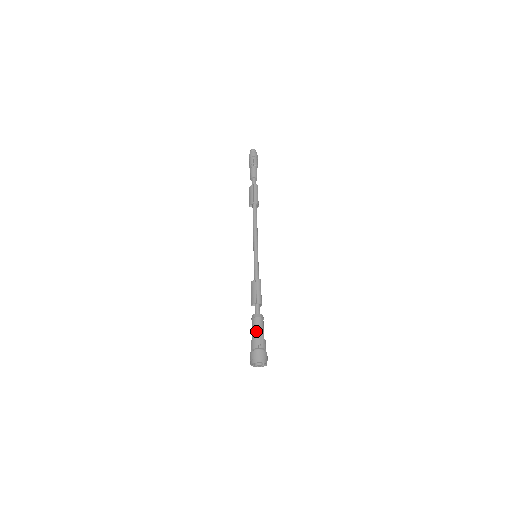
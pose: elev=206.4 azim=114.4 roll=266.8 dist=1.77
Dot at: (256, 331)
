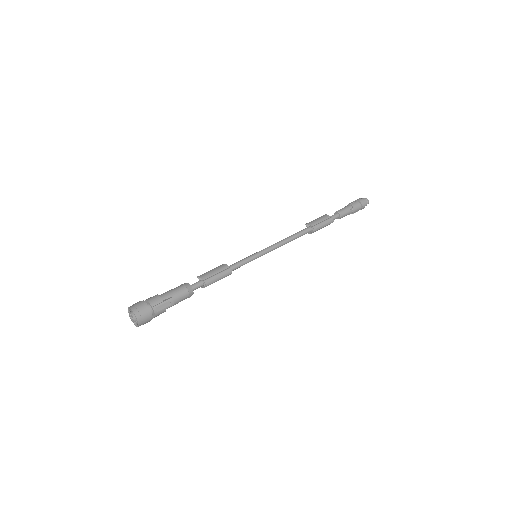
Dot at: (171, 295)
